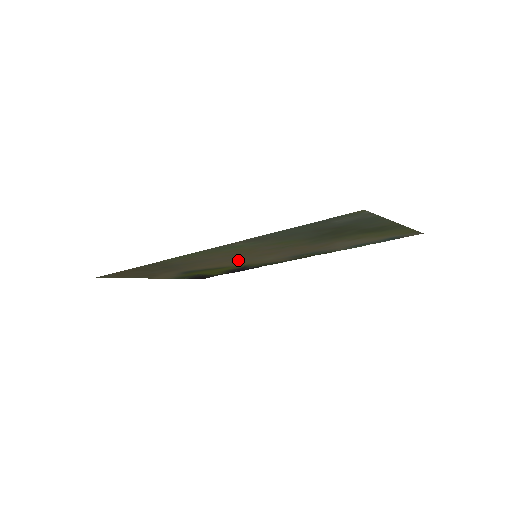
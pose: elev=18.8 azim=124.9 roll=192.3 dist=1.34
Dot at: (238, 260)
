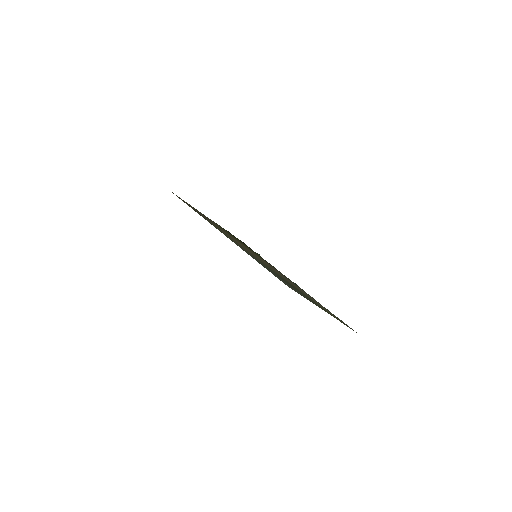
Dot at: occluded
